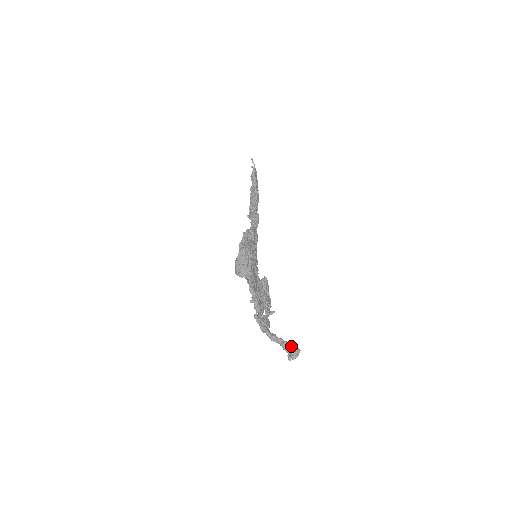
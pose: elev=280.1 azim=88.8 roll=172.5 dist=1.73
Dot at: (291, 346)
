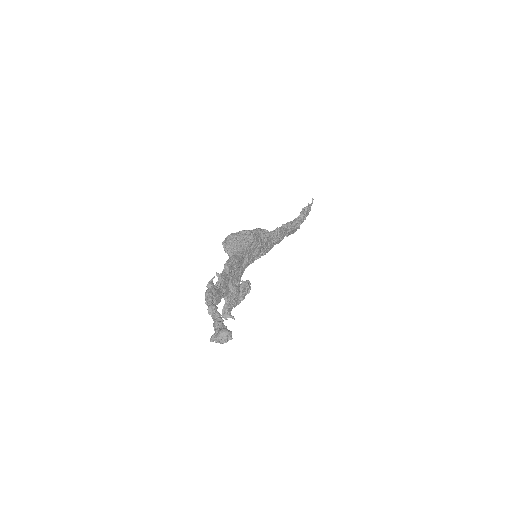
Dot at: (225, 327)
